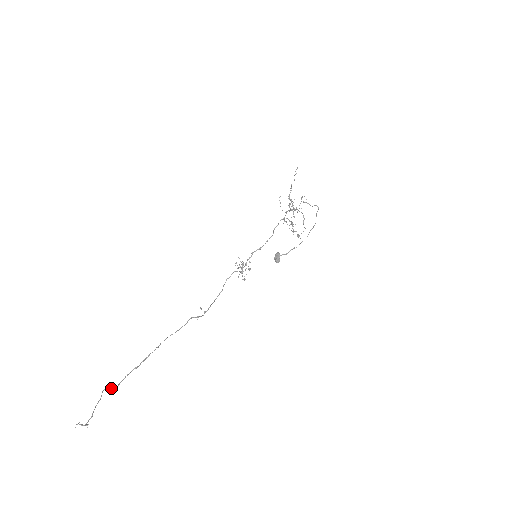
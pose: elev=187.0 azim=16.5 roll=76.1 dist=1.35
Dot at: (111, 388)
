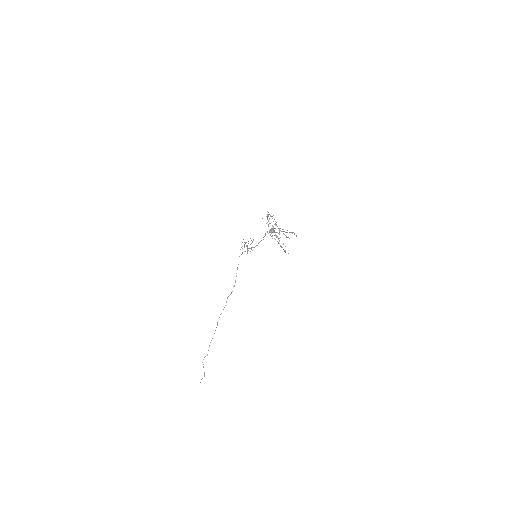
Dot at: occluded
